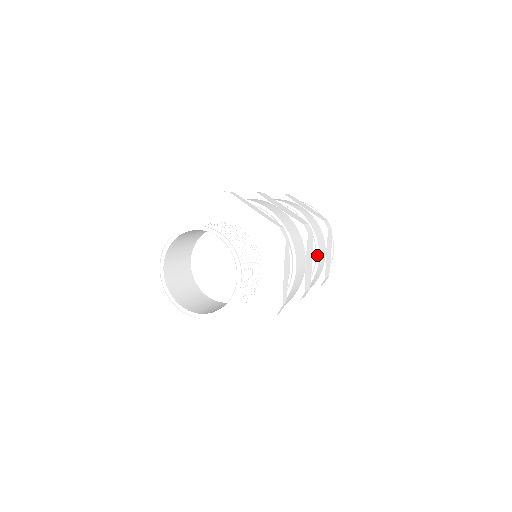
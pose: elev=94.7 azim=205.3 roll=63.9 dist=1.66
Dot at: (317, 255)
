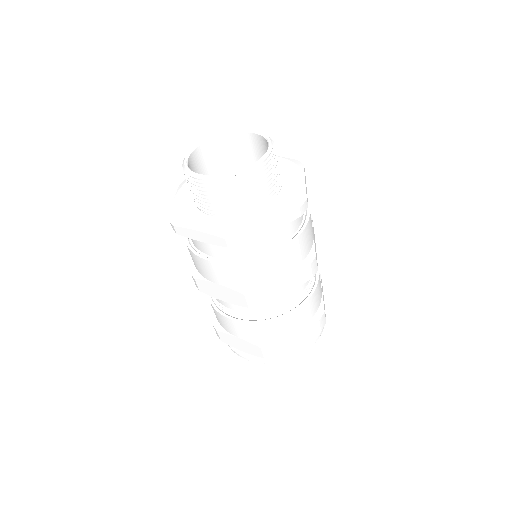
Dot at: occluded
